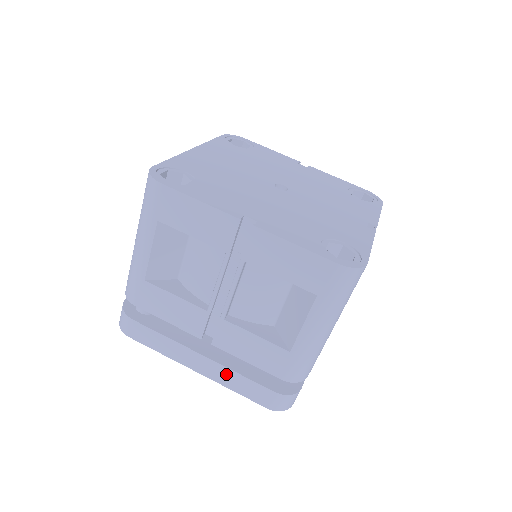
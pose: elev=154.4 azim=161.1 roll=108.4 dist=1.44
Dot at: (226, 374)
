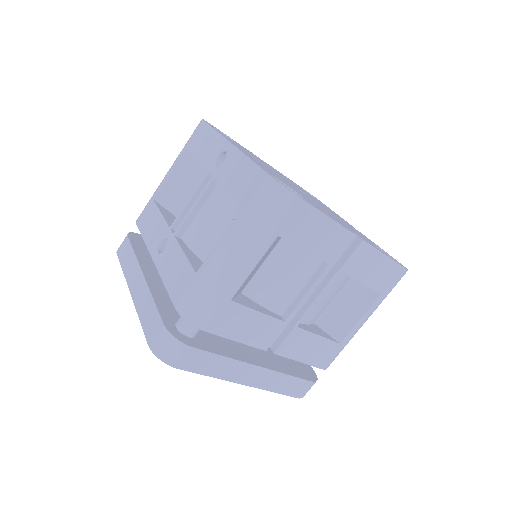
Dot at: (275, 378)
